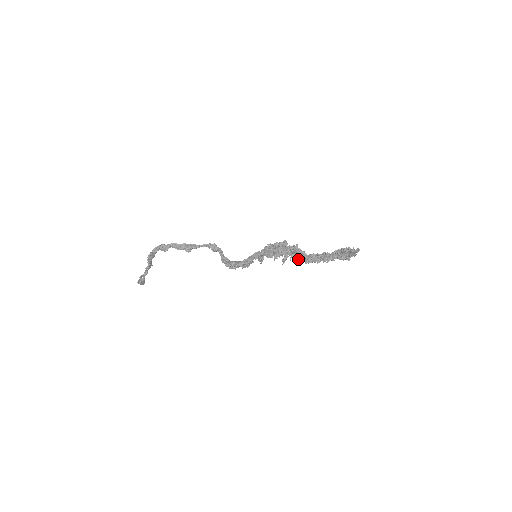
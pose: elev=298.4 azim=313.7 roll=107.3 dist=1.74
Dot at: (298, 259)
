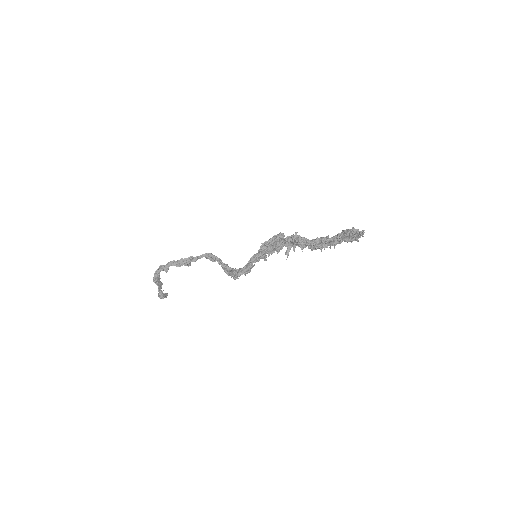
Dot at: (302, 248)
